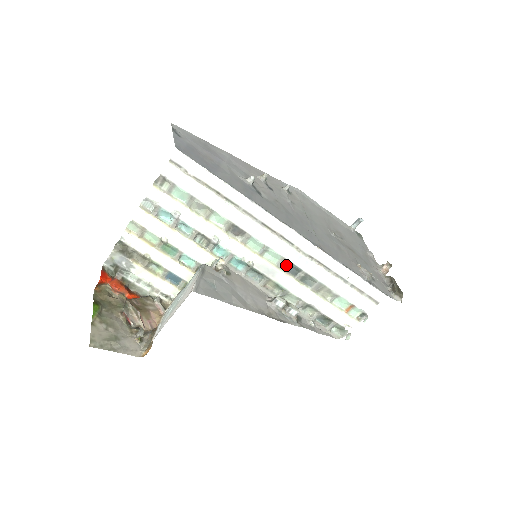
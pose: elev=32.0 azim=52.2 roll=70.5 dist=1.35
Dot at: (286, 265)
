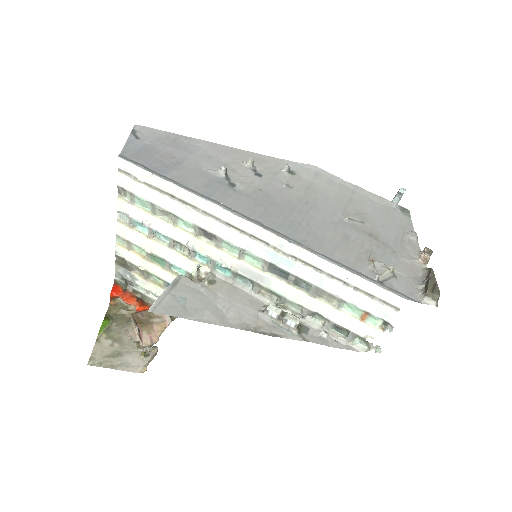
Dot at: (271, 268)
